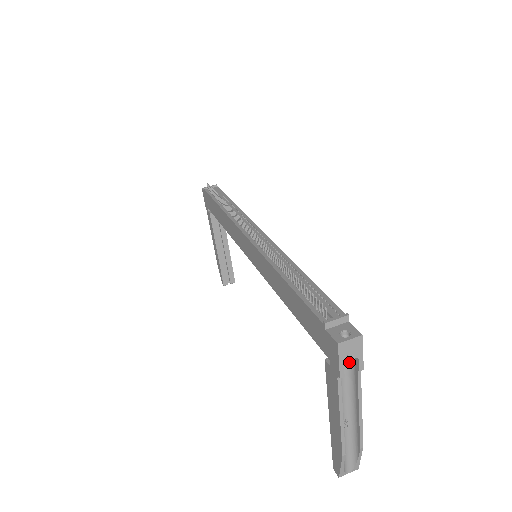
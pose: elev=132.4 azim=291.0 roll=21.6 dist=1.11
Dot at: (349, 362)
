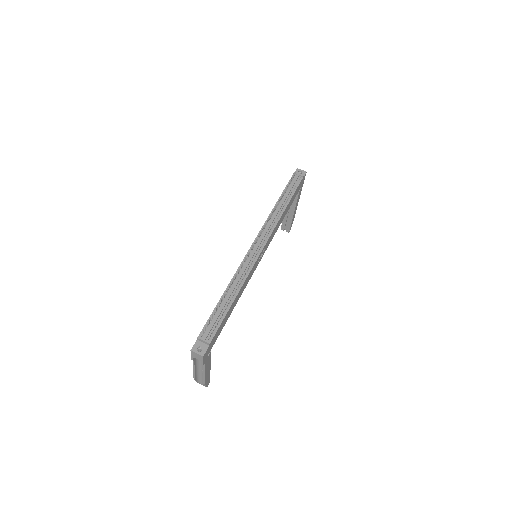
Dot at: occluded
